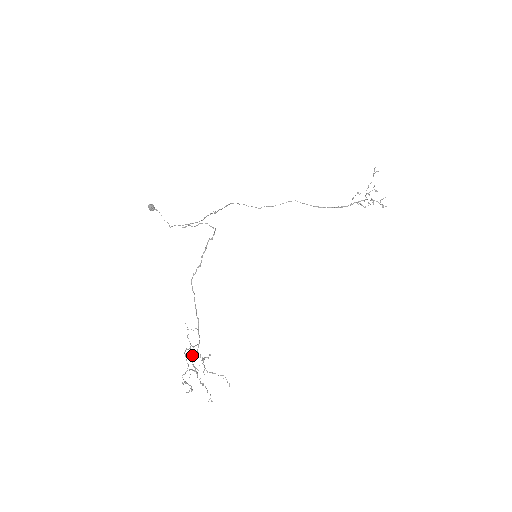
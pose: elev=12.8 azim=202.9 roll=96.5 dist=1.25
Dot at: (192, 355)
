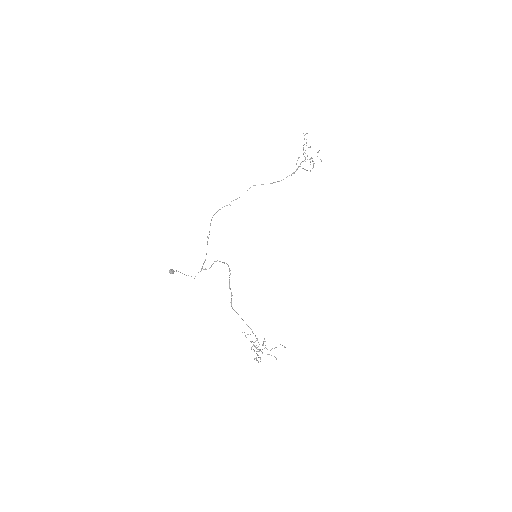
Dot at: (254, 345)
